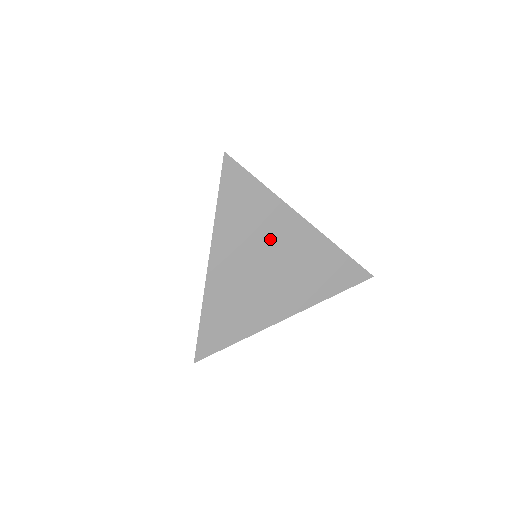
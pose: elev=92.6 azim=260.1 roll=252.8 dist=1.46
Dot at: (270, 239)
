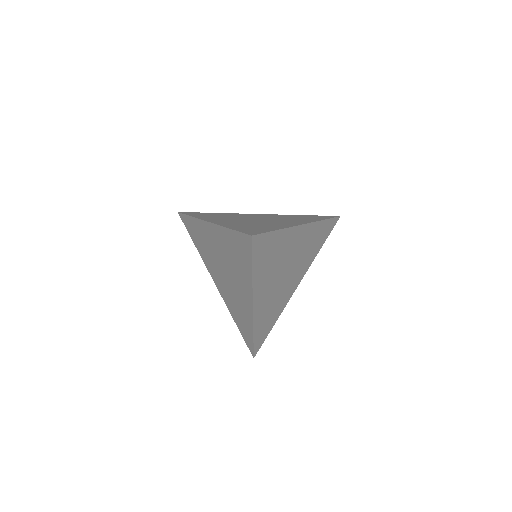
Dot at: occluded
